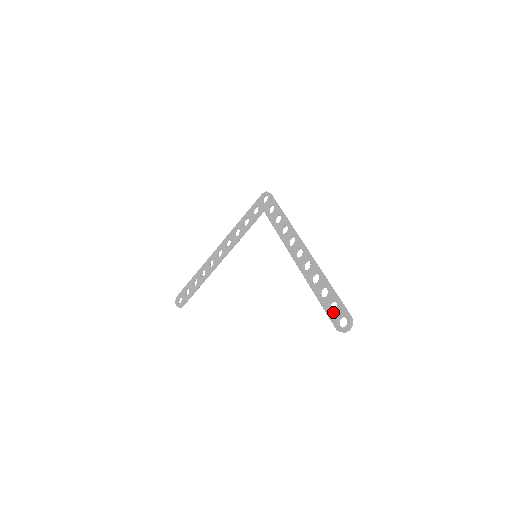
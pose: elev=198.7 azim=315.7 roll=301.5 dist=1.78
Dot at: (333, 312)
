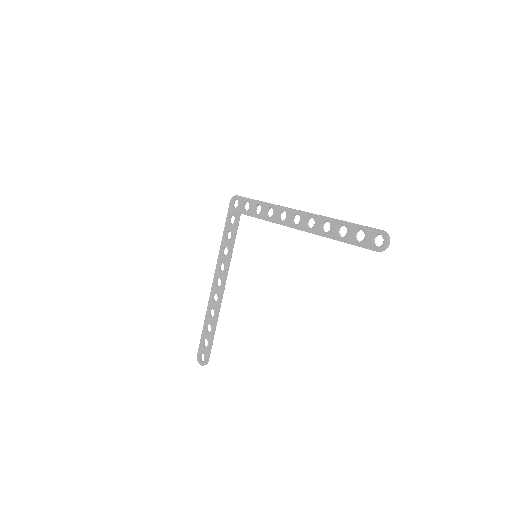
Dot at: (363, 239)
